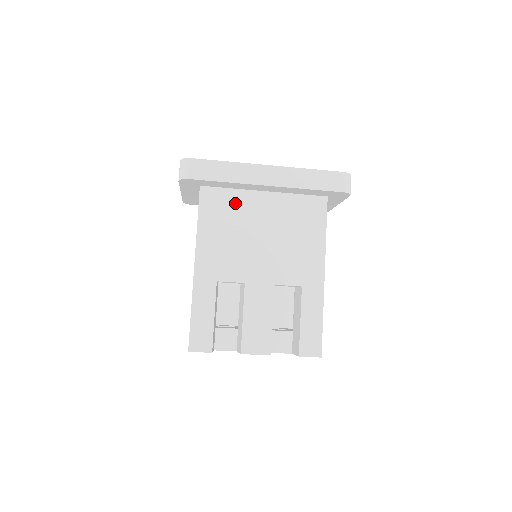
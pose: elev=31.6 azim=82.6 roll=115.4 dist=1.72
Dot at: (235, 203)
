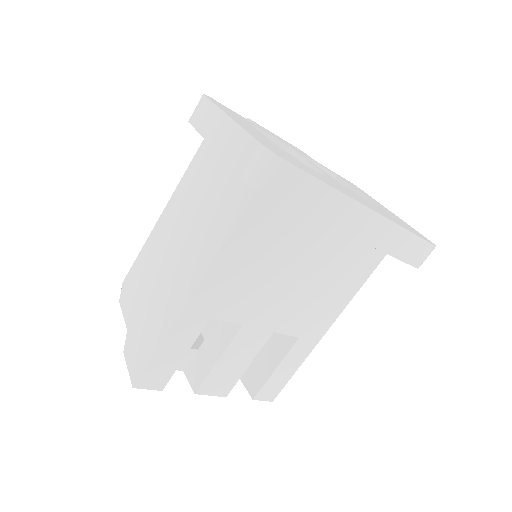
Dot at: (291, 226)
